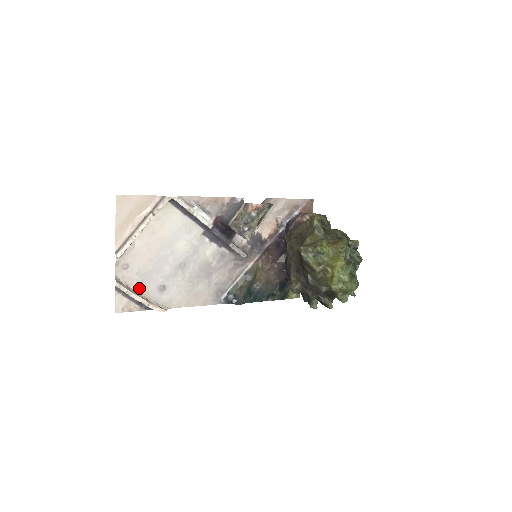
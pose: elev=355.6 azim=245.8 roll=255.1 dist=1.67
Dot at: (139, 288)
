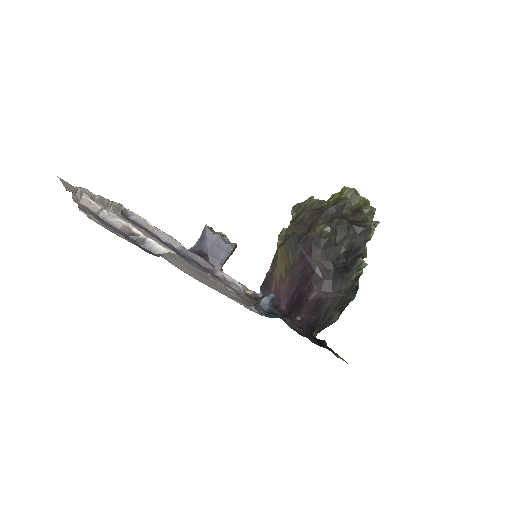
Dot at: occluded
